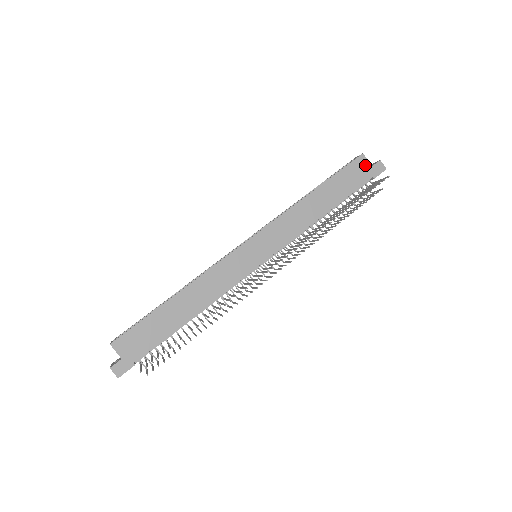
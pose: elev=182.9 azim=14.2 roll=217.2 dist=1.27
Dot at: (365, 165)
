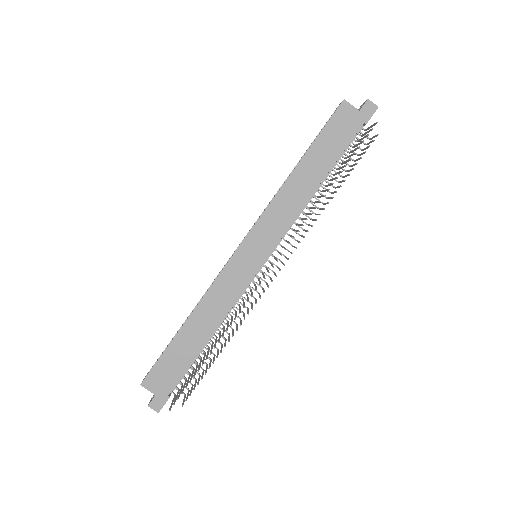
Dot at: (350, 112)
